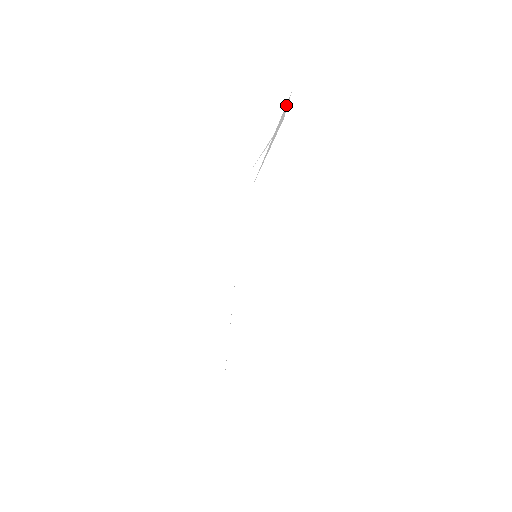
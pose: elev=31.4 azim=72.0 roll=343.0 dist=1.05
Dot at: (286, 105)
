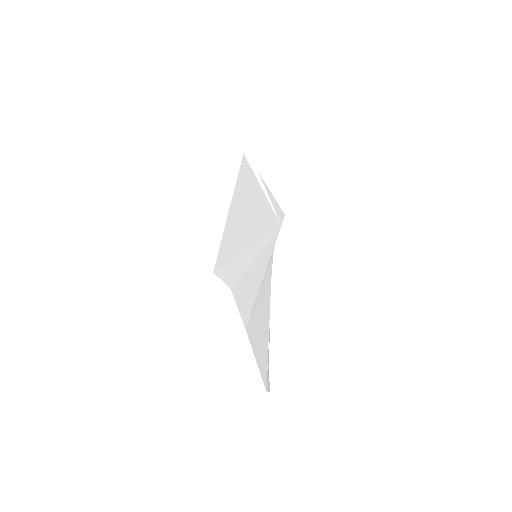
Dot at: (249, 162)
